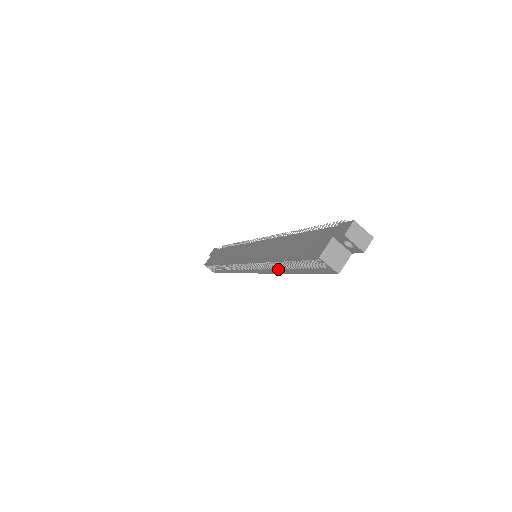
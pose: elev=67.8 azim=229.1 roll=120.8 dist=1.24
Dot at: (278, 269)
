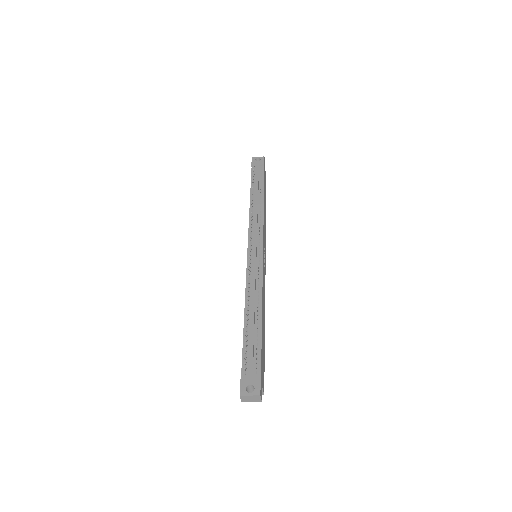
Dot at: occluded
